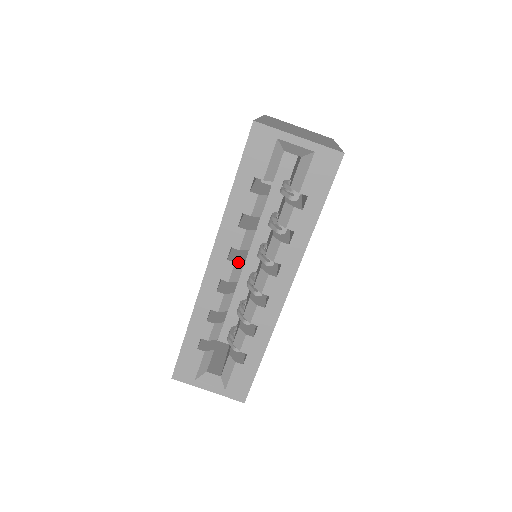
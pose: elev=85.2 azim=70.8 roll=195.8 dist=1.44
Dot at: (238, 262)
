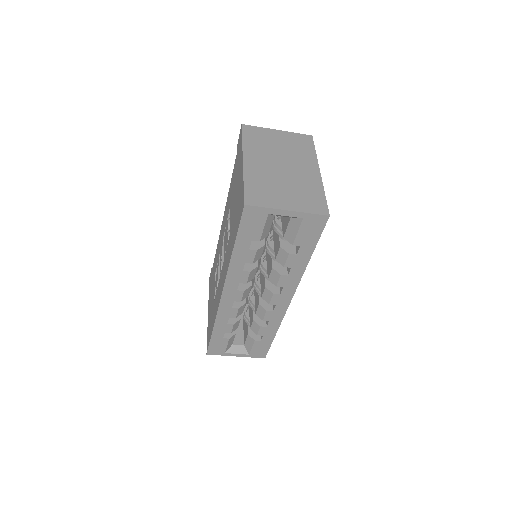
Dot at: (246, 289)
